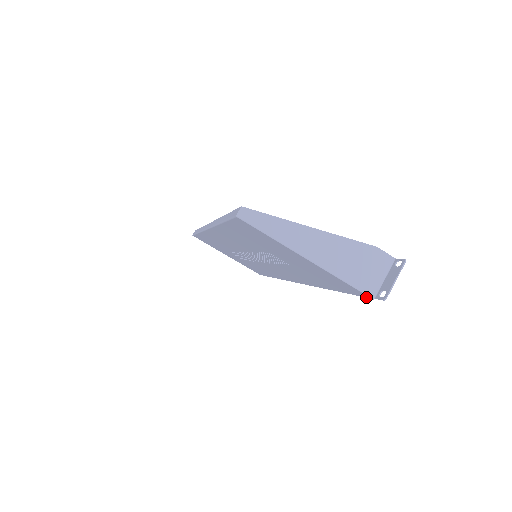
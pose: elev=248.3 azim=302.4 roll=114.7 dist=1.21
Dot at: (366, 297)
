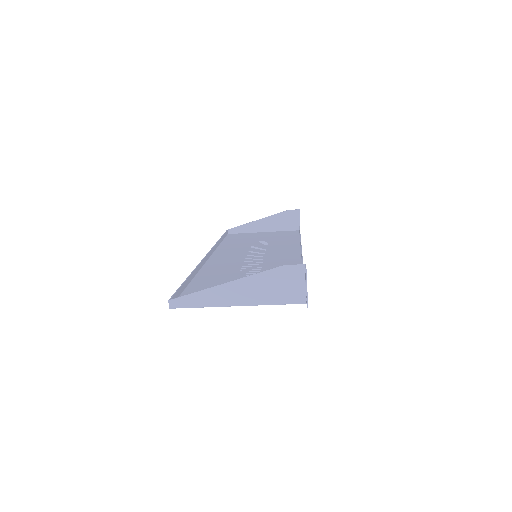
Dot at: occluded
